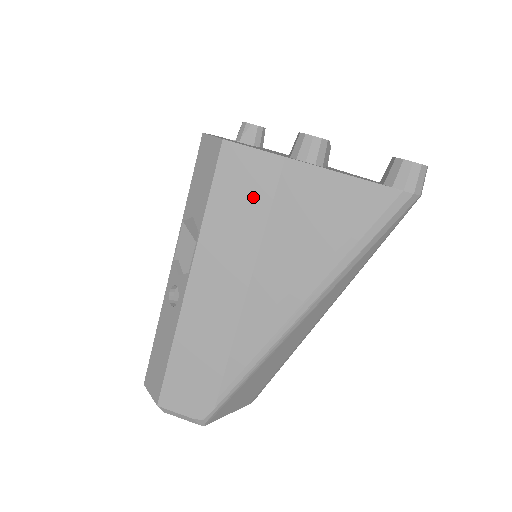
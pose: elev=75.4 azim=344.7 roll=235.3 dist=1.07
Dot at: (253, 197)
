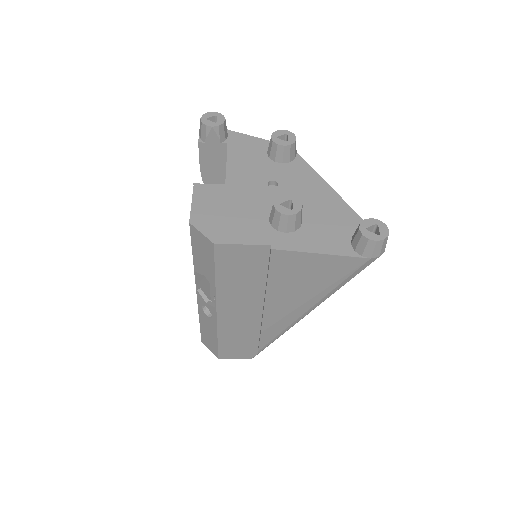
Dot at: (251, 269)
